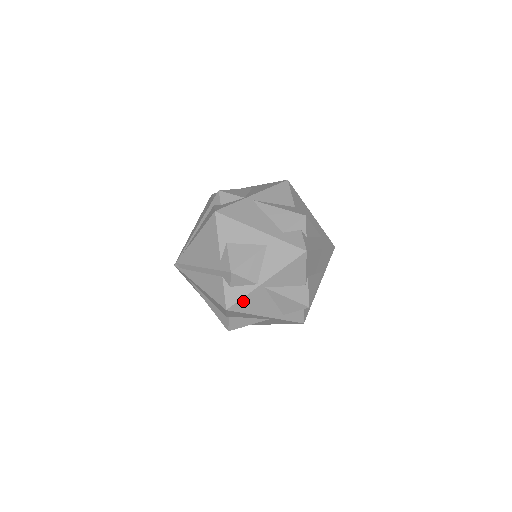
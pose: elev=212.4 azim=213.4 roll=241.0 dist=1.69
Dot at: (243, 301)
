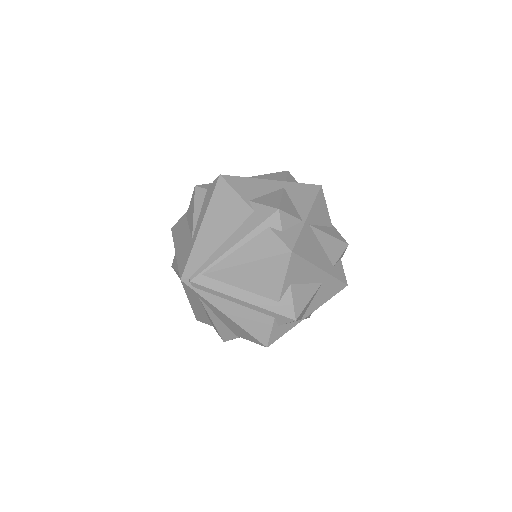
Dot at: (282, 335)
